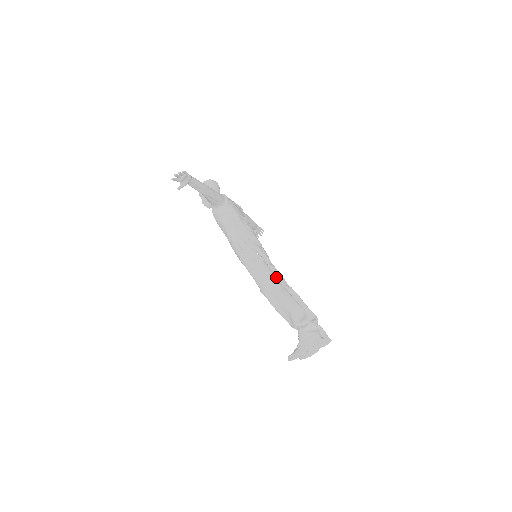
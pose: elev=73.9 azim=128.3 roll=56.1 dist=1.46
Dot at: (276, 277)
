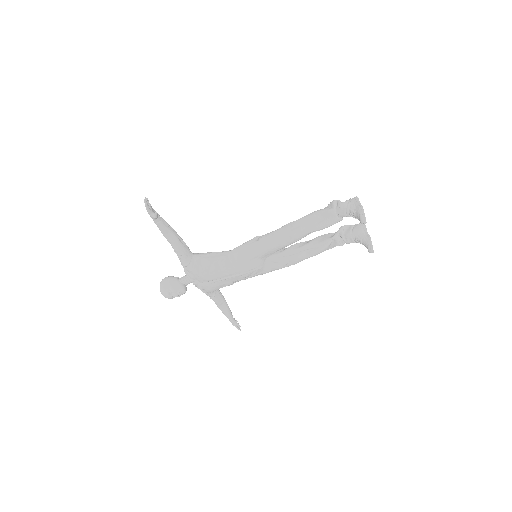
Dot at: (284, 226)
